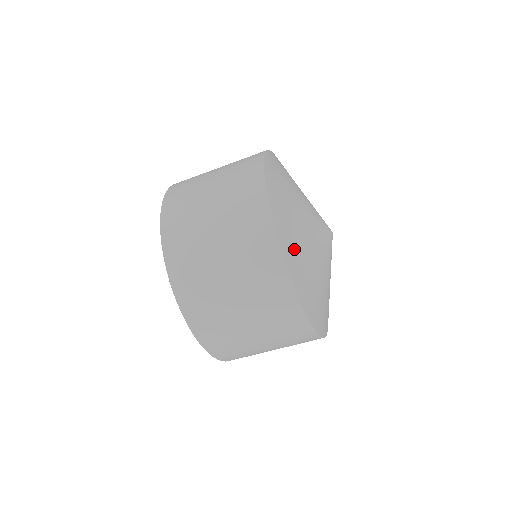
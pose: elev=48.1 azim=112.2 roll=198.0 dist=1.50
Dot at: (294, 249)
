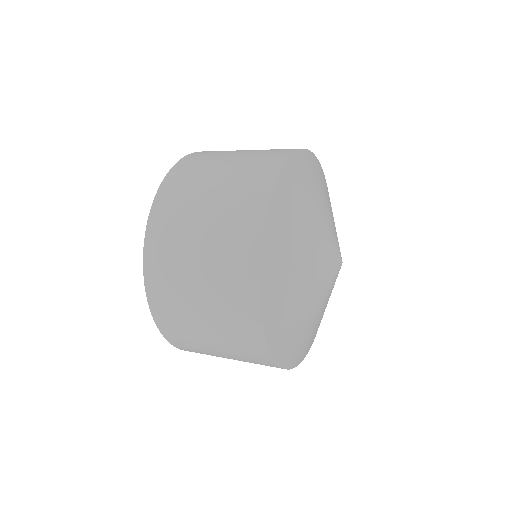
Dot at: (279, 272)
